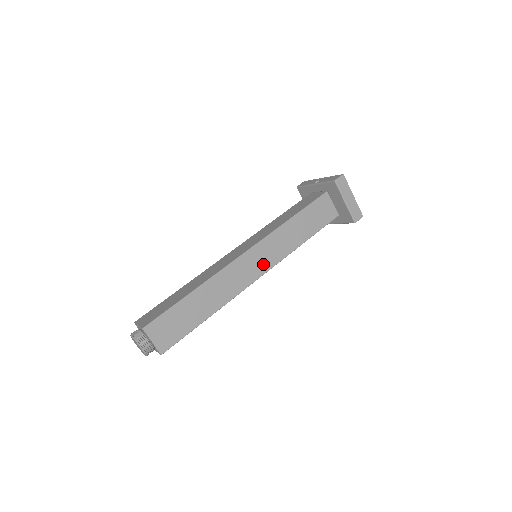
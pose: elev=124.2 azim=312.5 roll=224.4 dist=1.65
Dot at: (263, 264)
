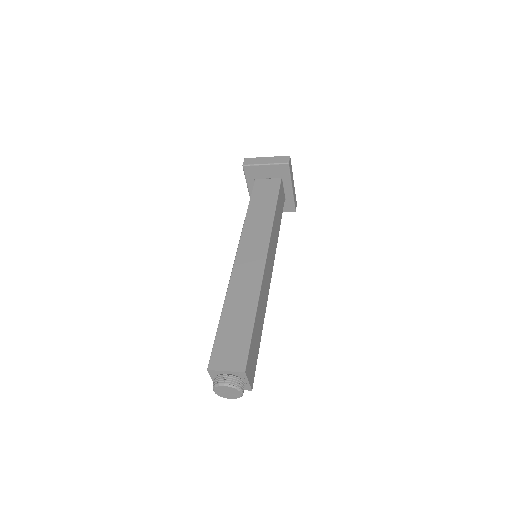
Dot at: (259, 249)
